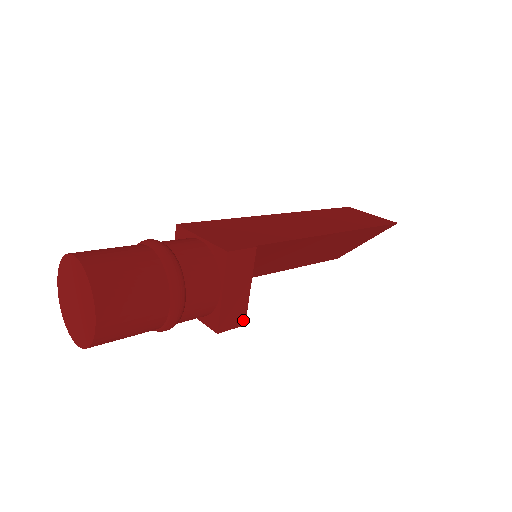
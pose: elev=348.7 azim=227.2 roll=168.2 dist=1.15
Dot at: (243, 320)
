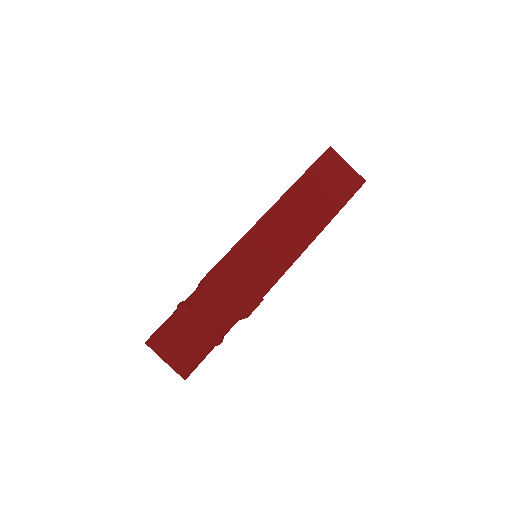
Dot at: occluded
